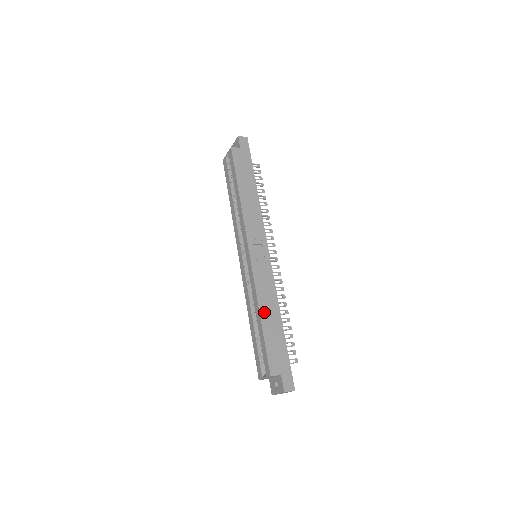
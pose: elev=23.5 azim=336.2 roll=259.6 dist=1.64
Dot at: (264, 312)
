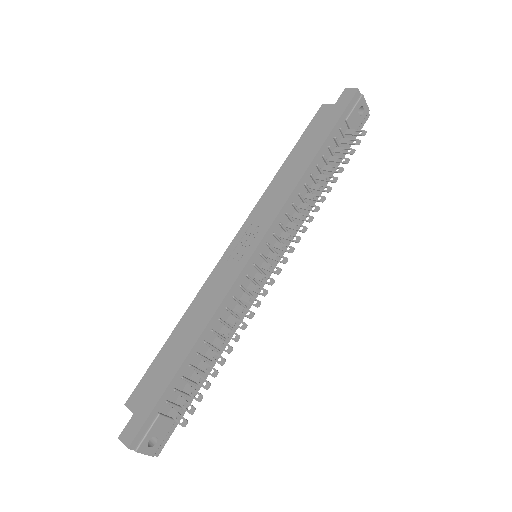
Dot at: (184, 323)
